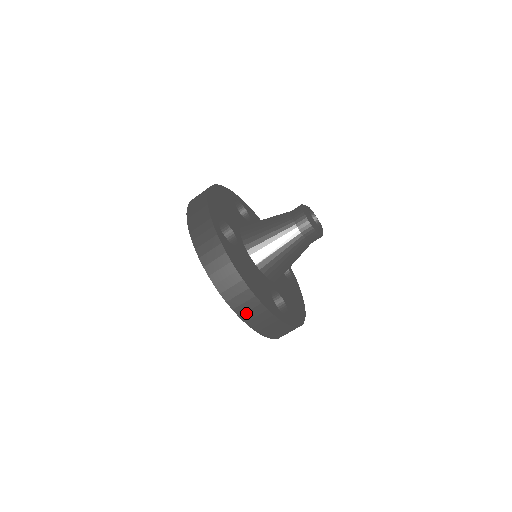
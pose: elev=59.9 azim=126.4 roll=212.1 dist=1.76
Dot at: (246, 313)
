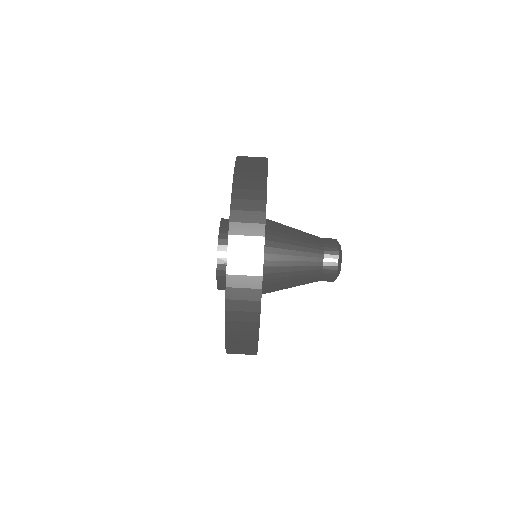
Dot at: (236, 311)
